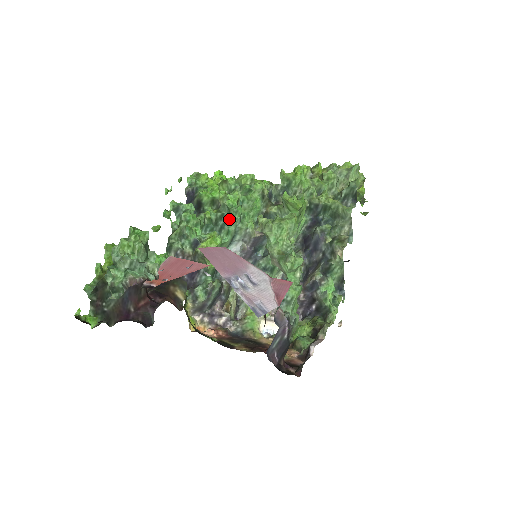
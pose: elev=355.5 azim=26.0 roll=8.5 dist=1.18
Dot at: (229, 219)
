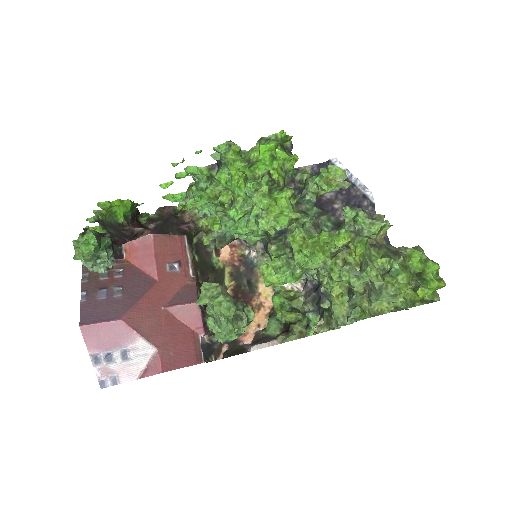
Dot at: (223, 228)
